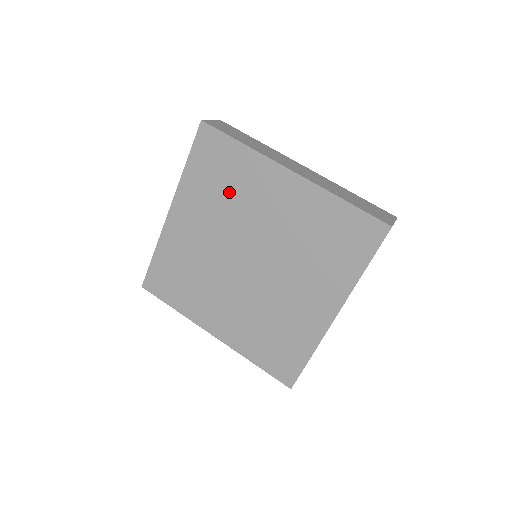
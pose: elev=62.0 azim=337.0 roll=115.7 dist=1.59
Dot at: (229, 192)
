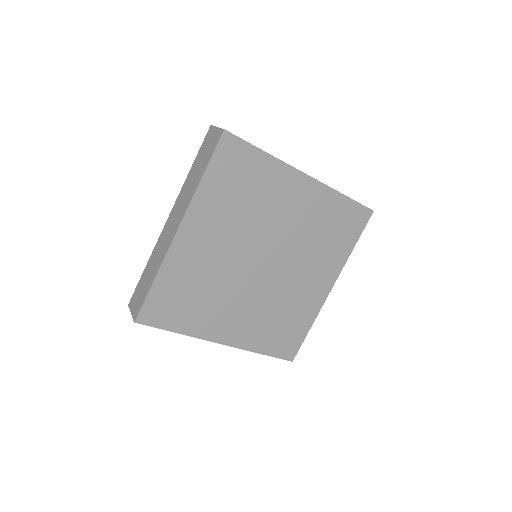
Dot at: (249, 200)
